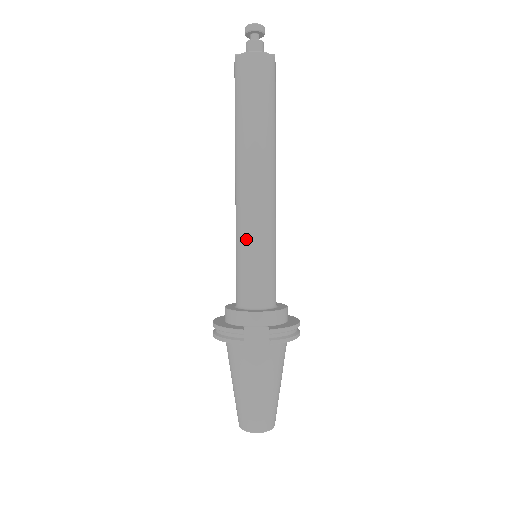
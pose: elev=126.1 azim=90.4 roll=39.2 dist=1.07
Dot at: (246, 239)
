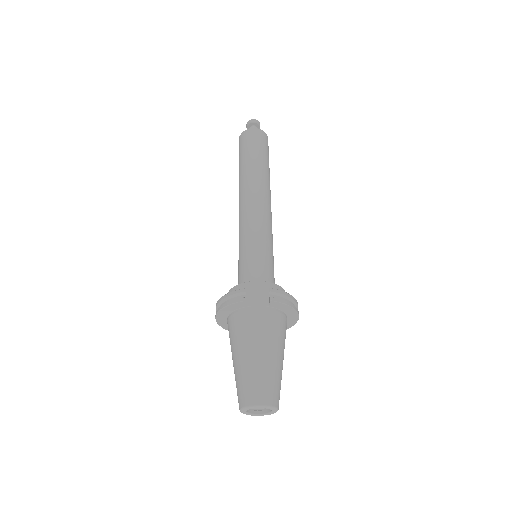
Dot at: (248, 235)
